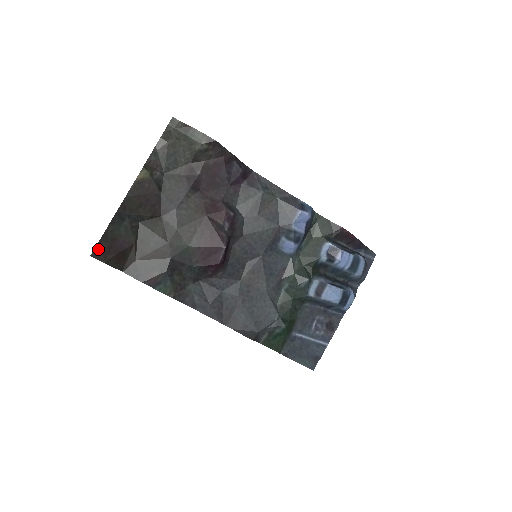
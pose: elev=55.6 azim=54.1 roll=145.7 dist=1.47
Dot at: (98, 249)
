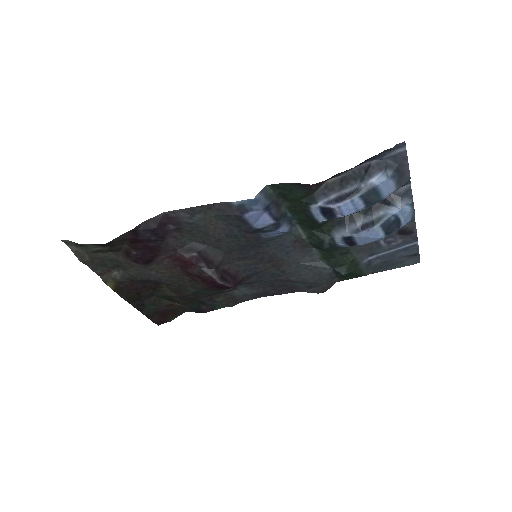
Dot at: (156, 322)
